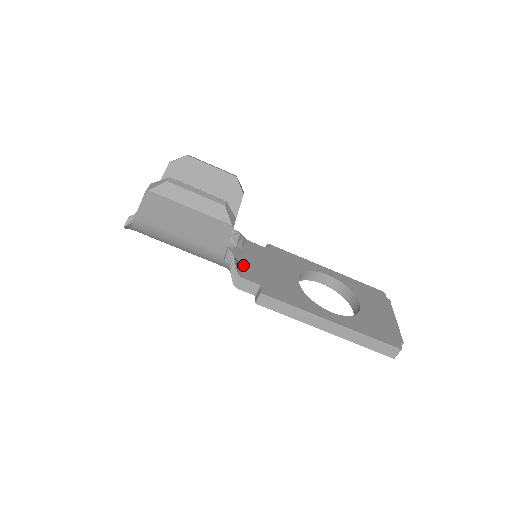
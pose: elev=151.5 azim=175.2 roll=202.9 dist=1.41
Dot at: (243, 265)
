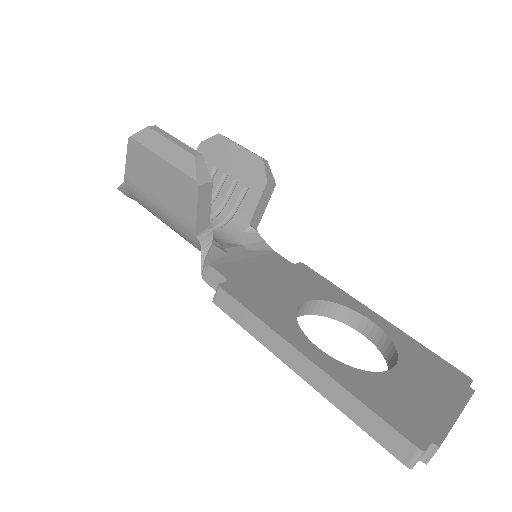
Dot at: (230, 259)
